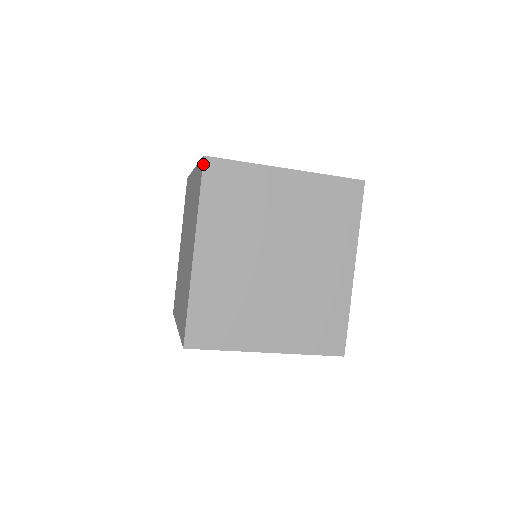
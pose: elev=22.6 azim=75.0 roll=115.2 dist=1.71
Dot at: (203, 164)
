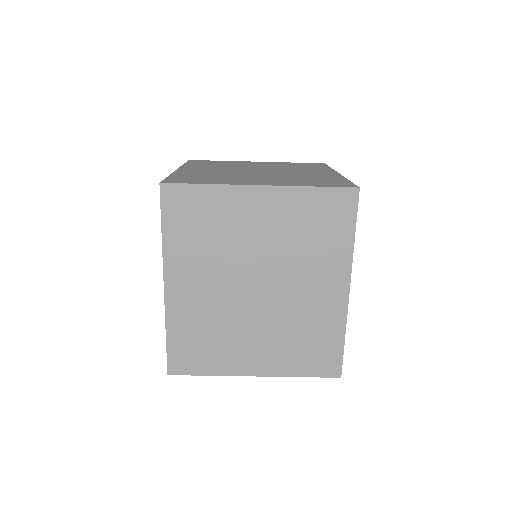
Dot at: (160, 192)
